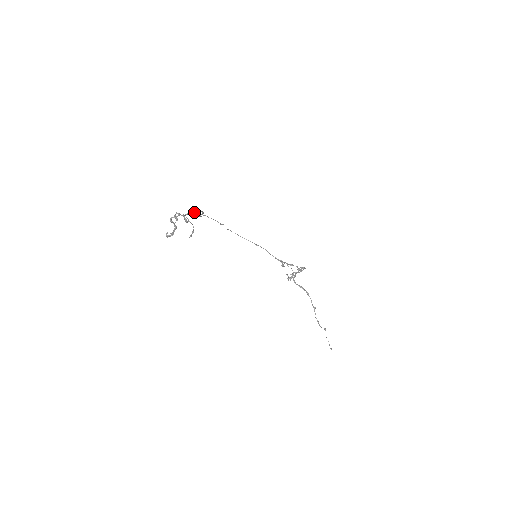
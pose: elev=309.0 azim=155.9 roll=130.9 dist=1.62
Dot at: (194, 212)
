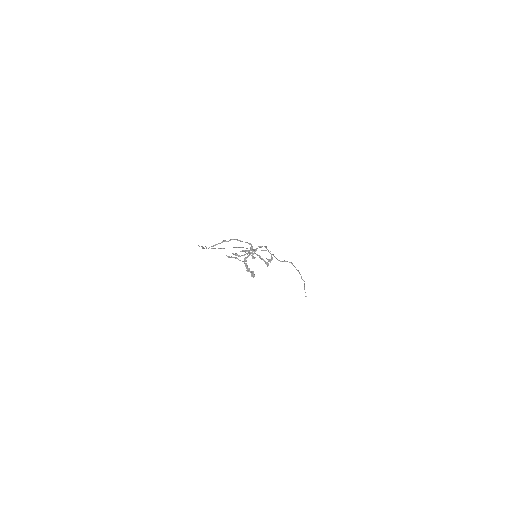
Dot at: (246, 242)
